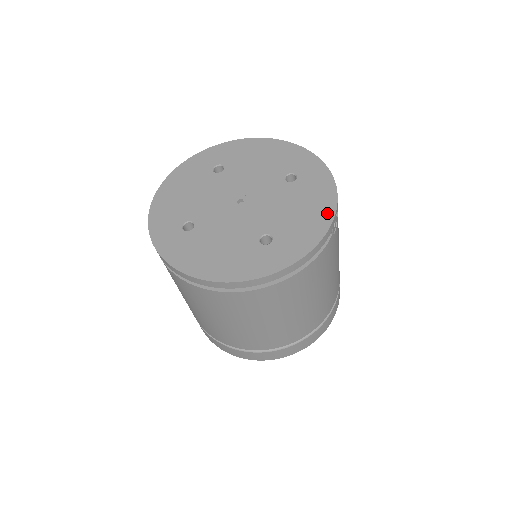
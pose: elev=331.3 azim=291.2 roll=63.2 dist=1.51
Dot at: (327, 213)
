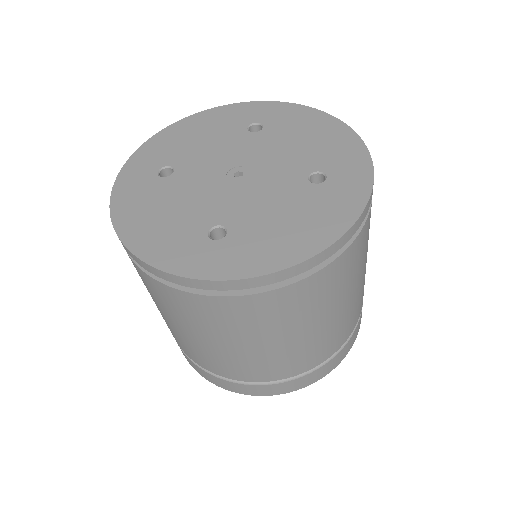
Dot at: (333, 124)
